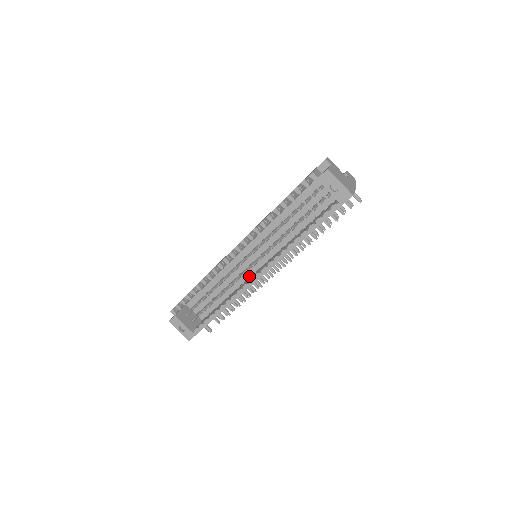
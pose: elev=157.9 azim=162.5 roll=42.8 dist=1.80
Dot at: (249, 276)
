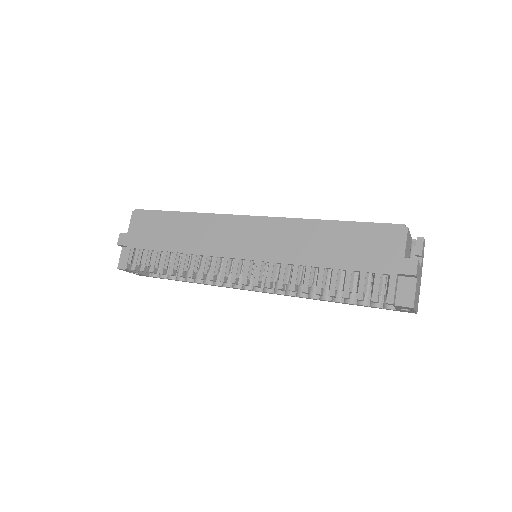
Dot at: occluded
